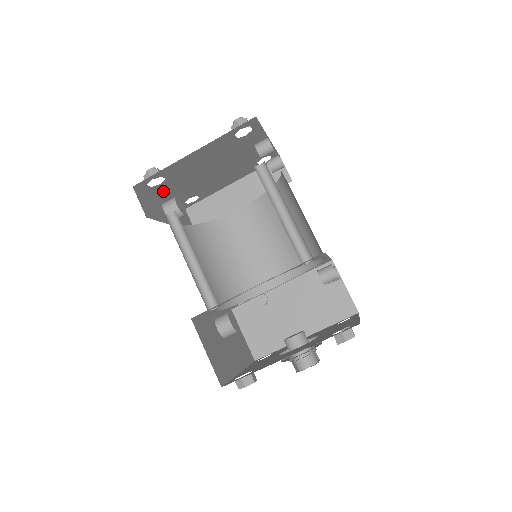
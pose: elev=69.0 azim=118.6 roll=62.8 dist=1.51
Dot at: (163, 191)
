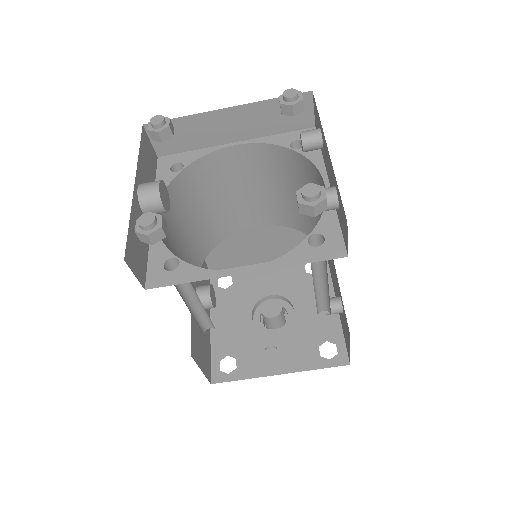
Dot at: occluded
